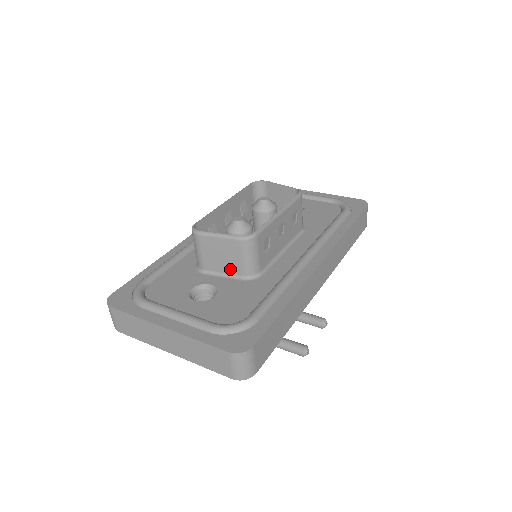
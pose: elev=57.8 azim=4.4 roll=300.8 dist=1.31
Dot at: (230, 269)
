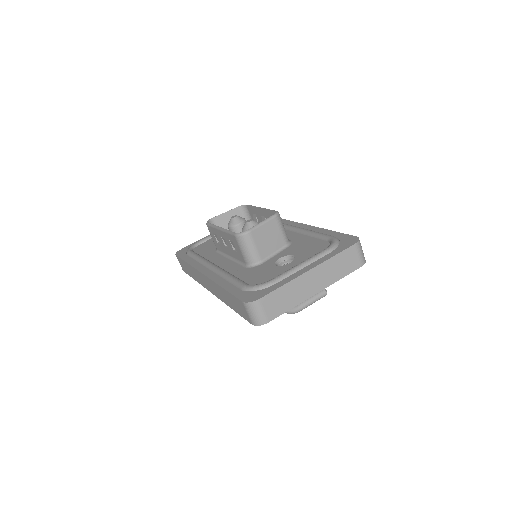
Dot at: (277, 246)
